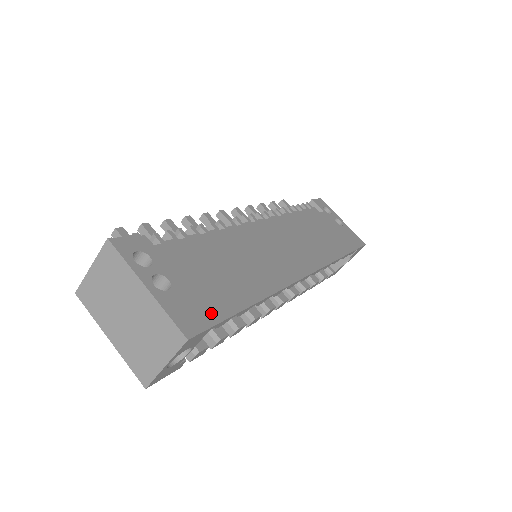
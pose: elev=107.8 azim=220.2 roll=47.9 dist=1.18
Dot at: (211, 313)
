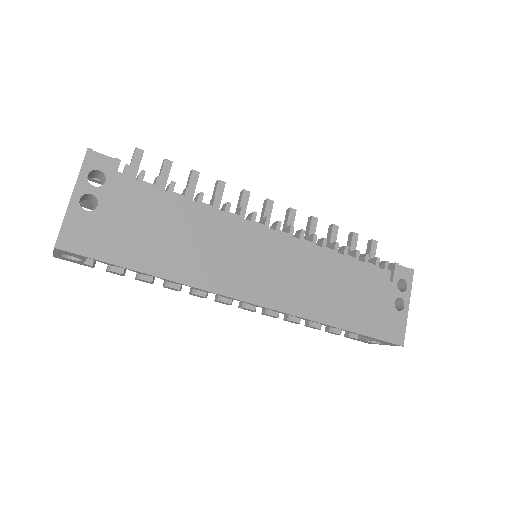
Dot at: (100, 249)
